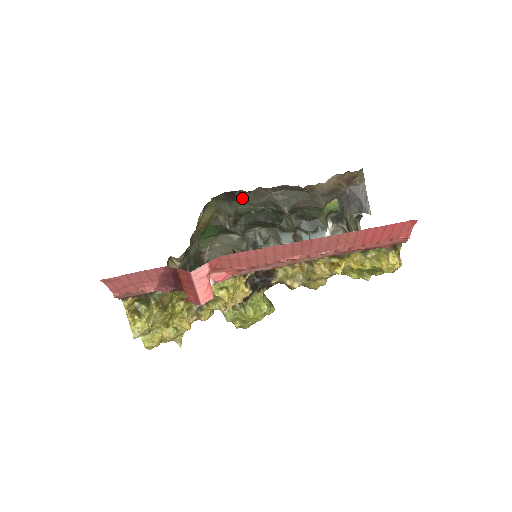
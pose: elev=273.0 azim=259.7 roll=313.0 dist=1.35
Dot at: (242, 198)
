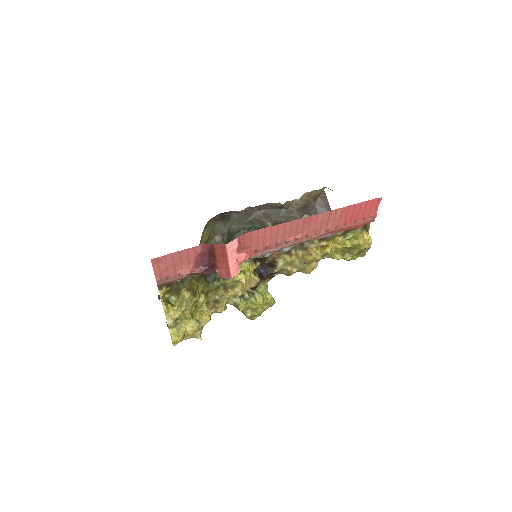
Dot at: (234, 218)
